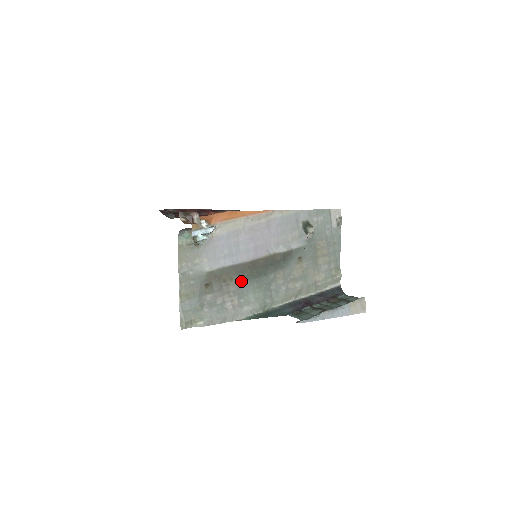
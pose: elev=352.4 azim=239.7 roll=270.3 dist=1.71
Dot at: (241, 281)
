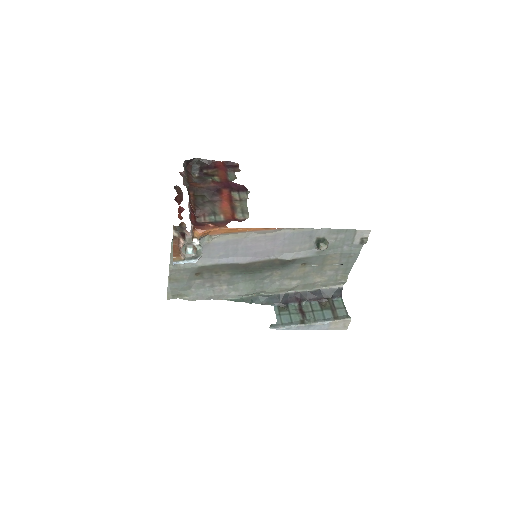
Dot at: (234, 274)
